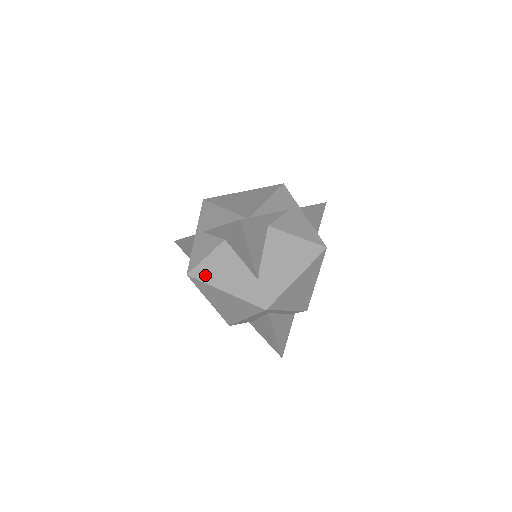
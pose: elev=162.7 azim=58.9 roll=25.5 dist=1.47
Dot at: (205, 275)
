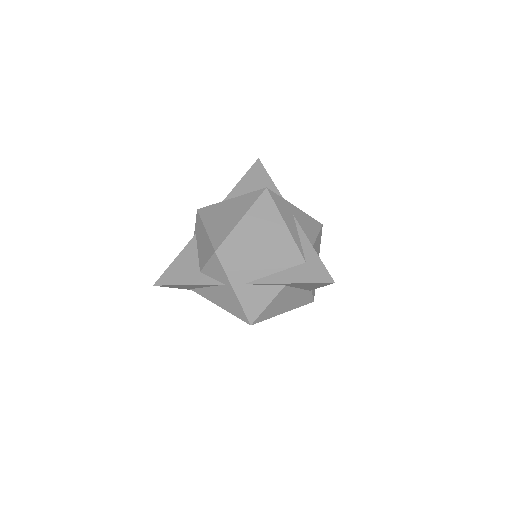
Dot at: (267, 315)
